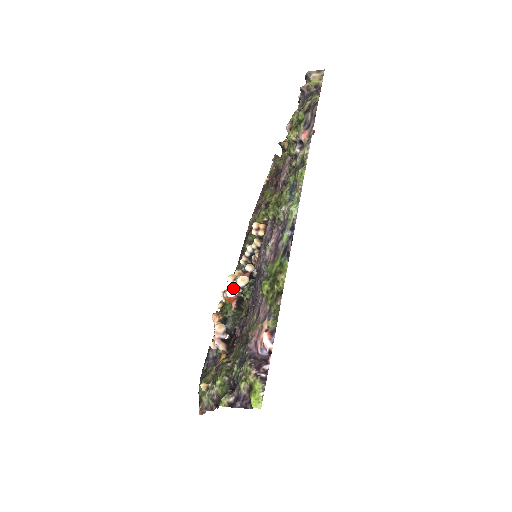
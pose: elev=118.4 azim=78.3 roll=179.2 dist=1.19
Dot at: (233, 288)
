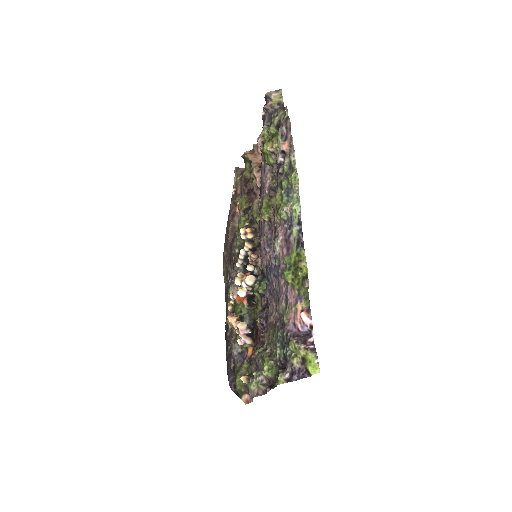
Dot at: (242, 289)
